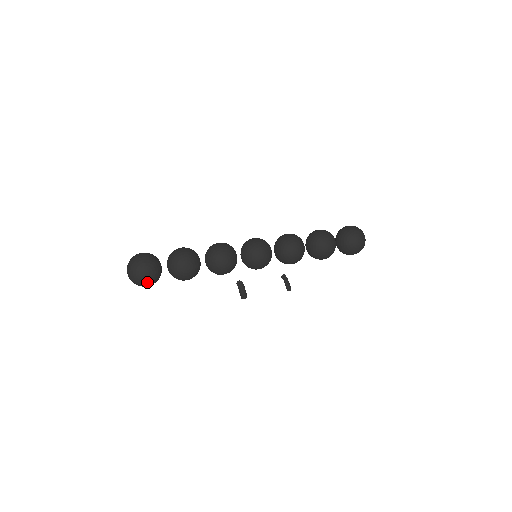
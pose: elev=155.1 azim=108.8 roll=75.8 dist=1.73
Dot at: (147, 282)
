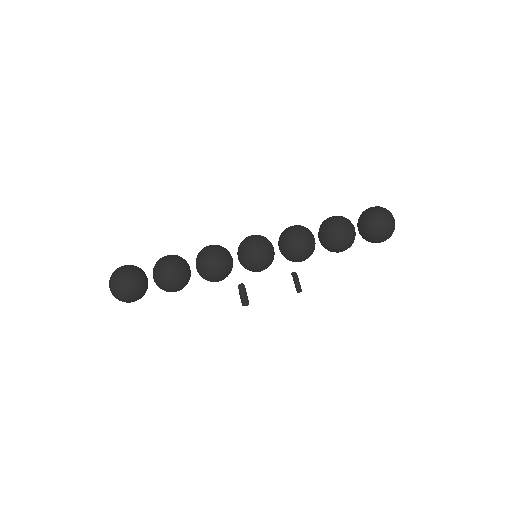
Dot at: (130, 299)
